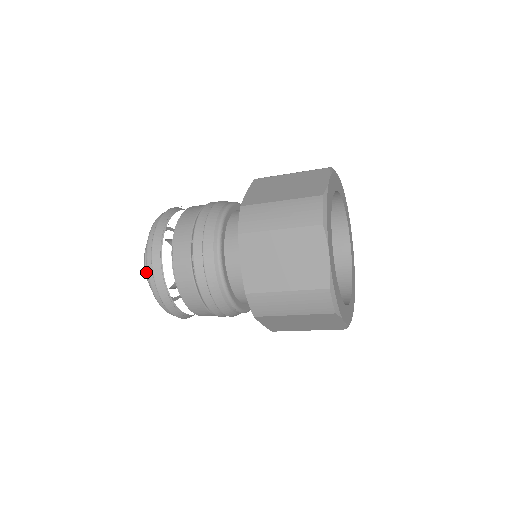
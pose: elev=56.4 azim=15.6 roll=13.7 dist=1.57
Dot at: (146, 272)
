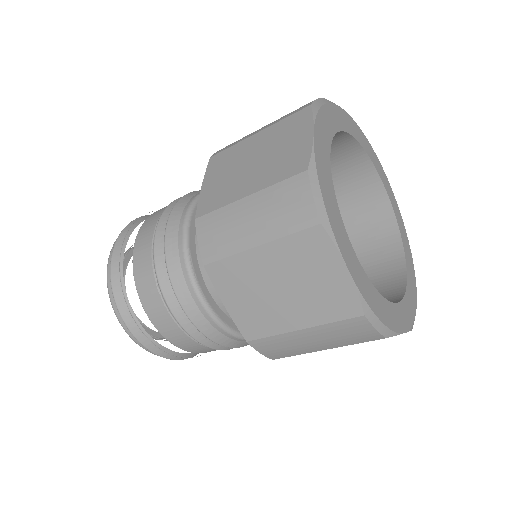
Dot at: occluded
